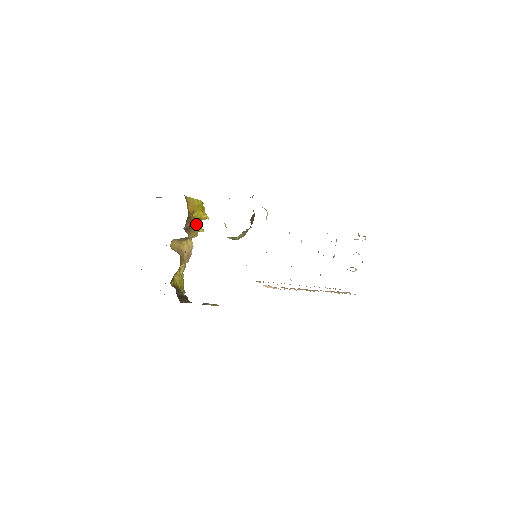
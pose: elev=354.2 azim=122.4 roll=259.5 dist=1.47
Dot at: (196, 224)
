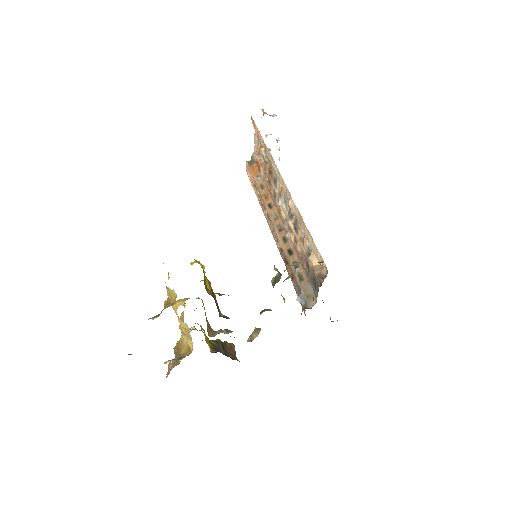
Dot at: (212, 292)
